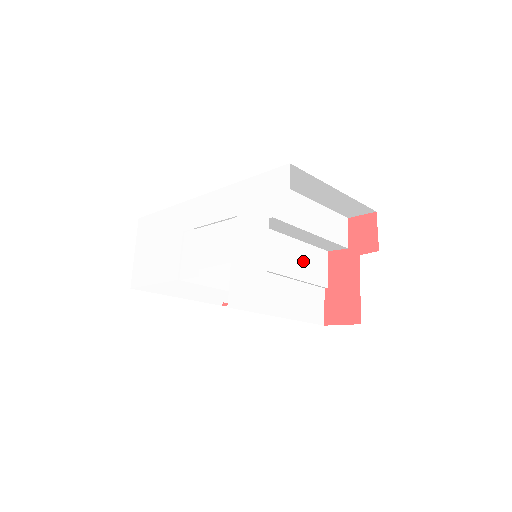
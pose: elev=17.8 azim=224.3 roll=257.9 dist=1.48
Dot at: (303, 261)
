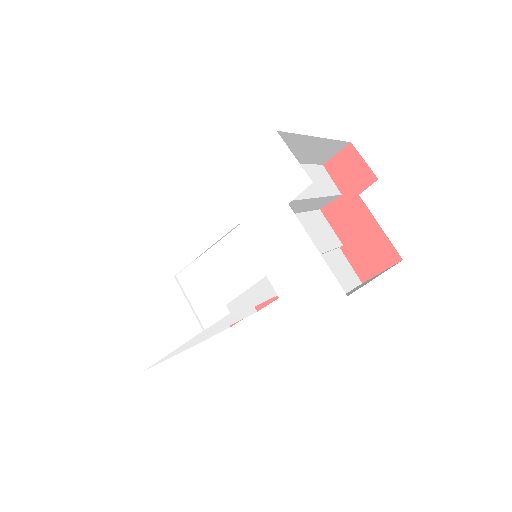
Dot at: (312, 232)
